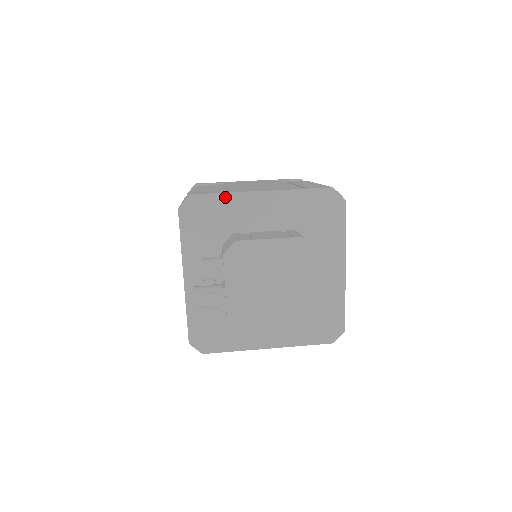
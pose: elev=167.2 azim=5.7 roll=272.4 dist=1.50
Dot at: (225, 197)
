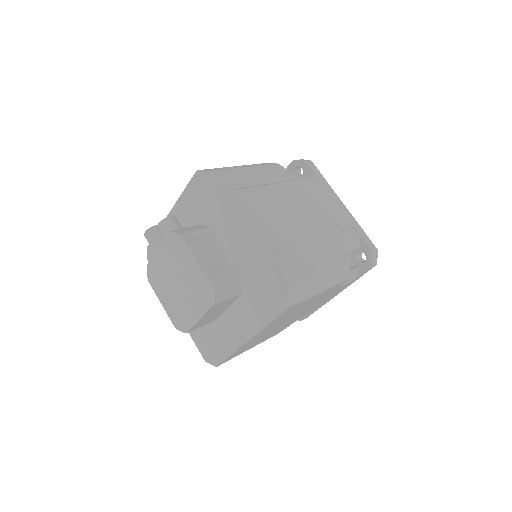
Dot at: (225, 200)
